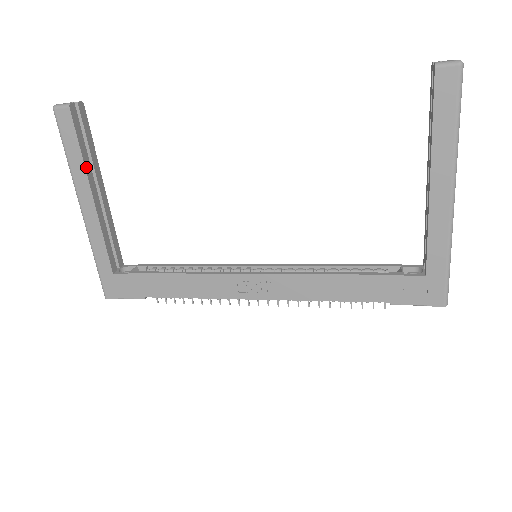
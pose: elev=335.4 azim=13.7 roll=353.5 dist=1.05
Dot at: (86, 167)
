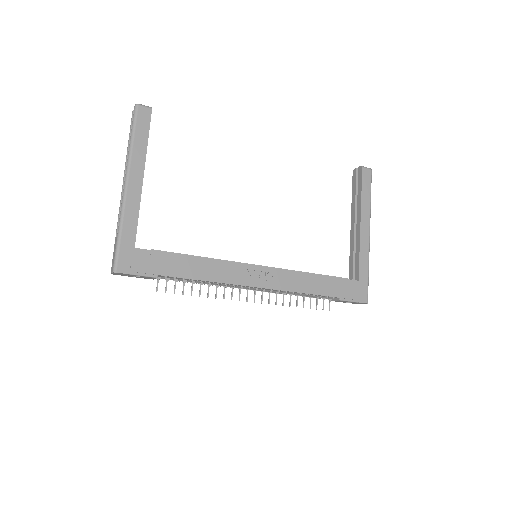
Dot at: (146, 153)
